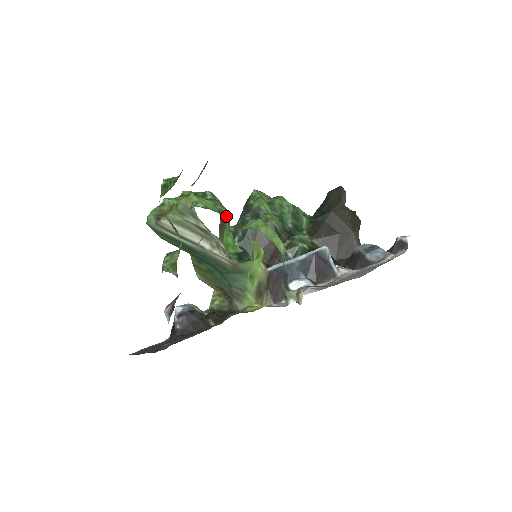
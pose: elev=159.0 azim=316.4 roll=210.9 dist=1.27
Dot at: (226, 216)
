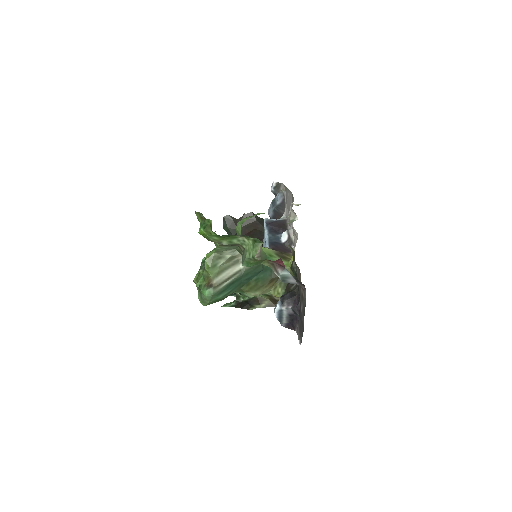
Dot at: occluded
